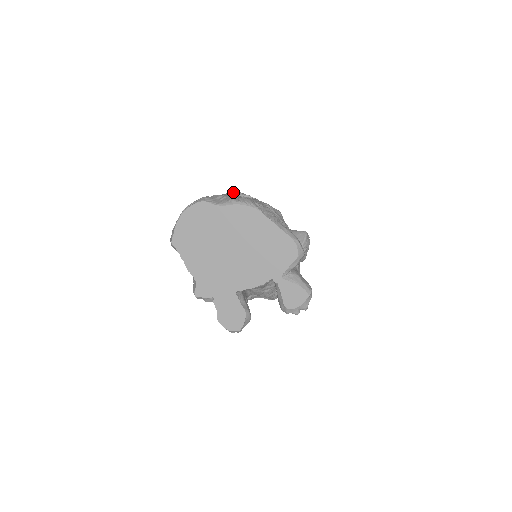
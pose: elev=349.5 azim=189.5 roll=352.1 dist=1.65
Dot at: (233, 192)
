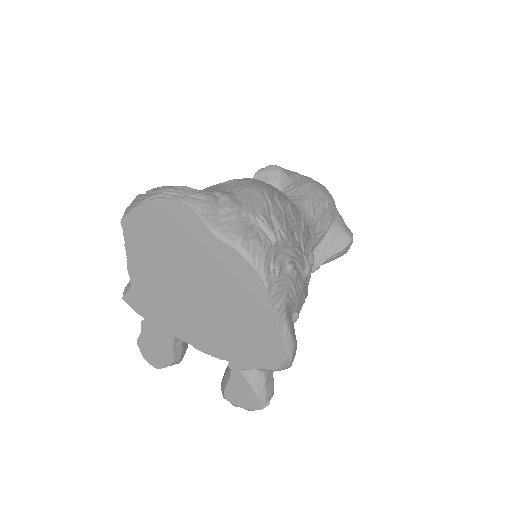
Dot at: (260, 201)
